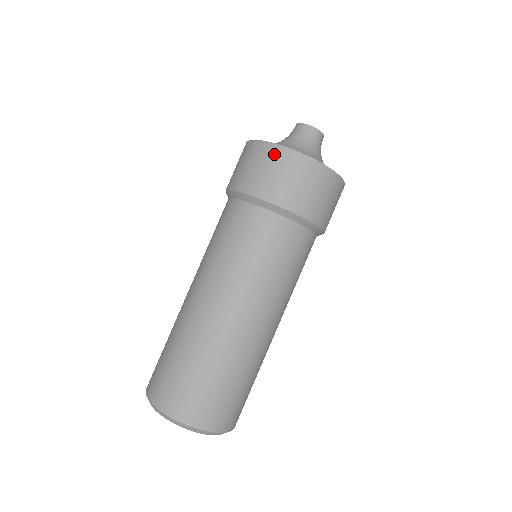
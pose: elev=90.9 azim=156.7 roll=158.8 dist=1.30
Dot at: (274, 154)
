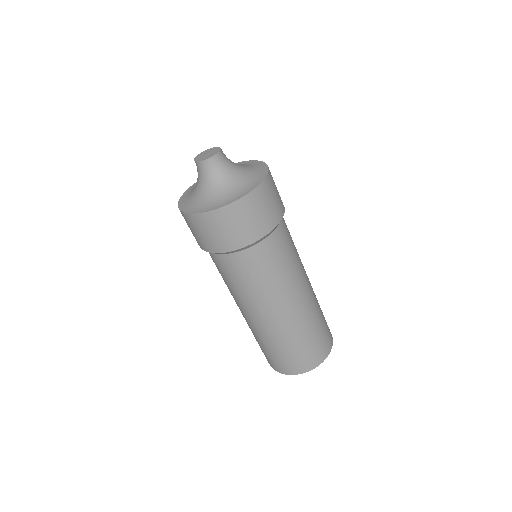
Dot at: (214, 219)
